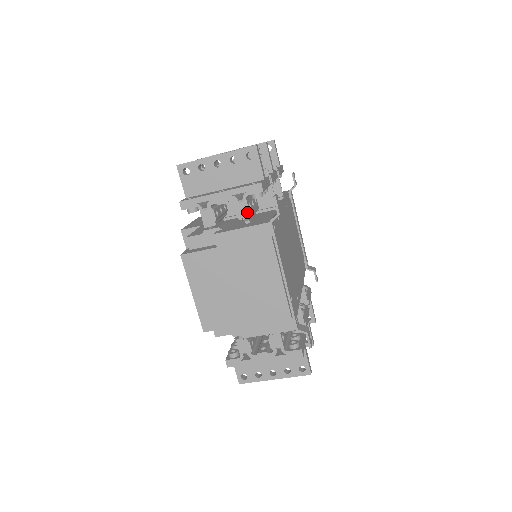
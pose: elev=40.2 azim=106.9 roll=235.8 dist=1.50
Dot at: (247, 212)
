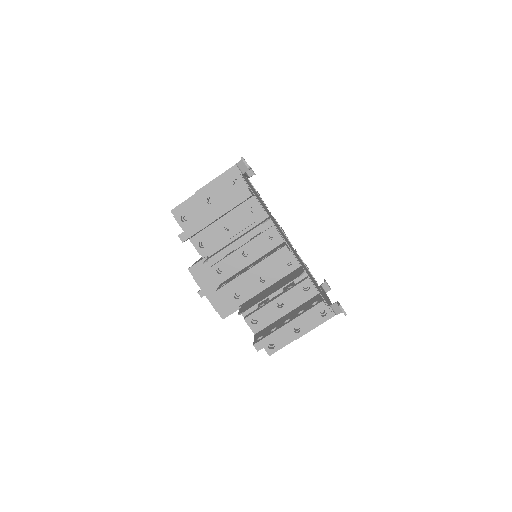
Dot at: occluded
